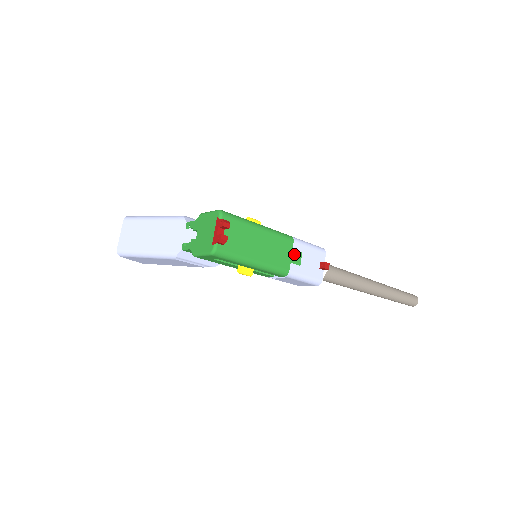
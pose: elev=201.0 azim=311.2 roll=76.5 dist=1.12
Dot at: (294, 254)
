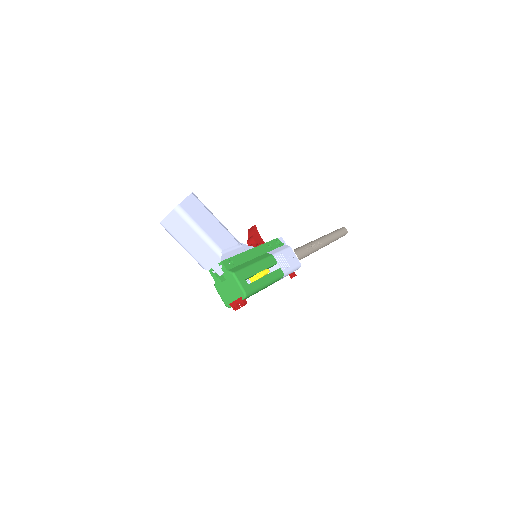
Dot at: occluded
